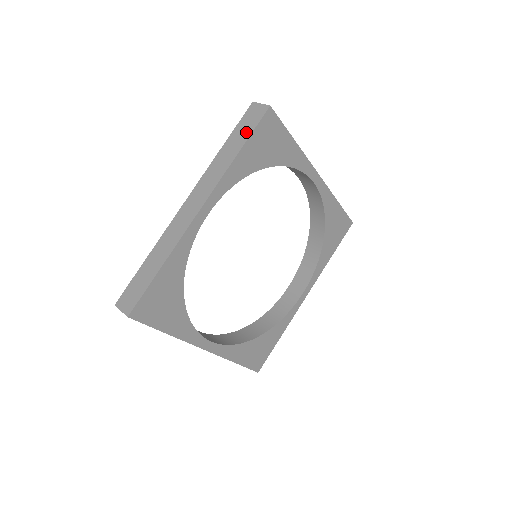
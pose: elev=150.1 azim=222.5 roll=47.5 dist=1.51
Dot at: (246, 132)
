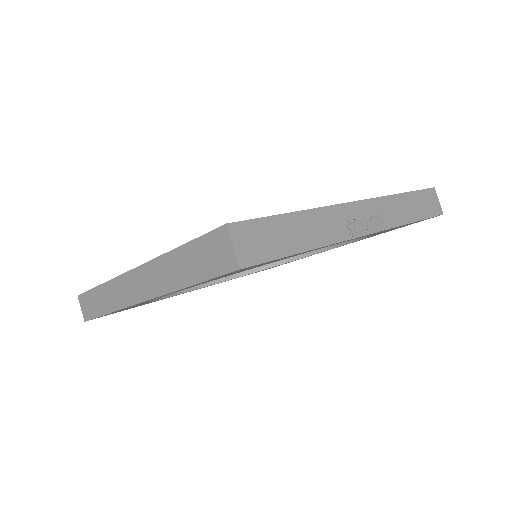
Dot at: (201, 269)
